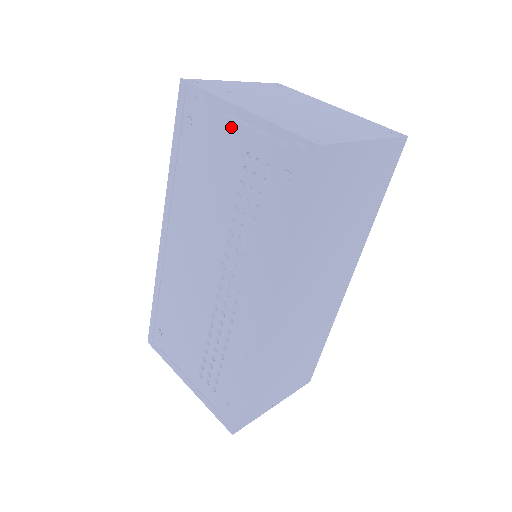
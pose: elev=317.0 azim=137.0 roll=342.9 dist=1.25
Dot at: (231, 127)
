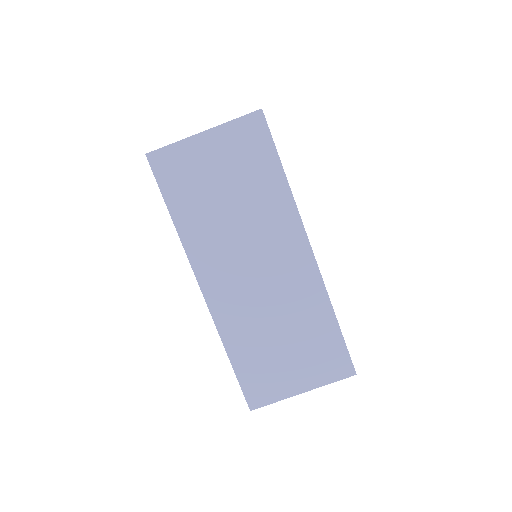
Dot at: occluded
